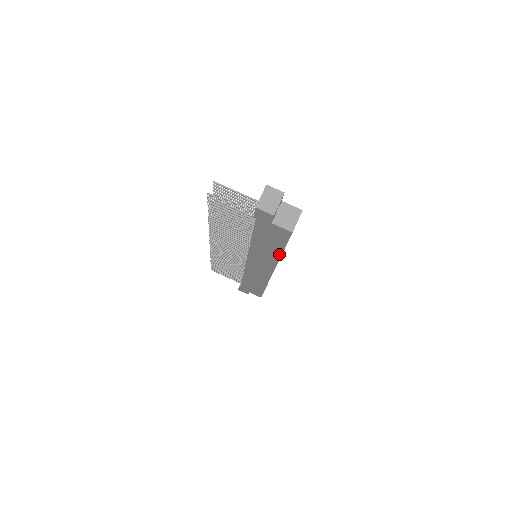
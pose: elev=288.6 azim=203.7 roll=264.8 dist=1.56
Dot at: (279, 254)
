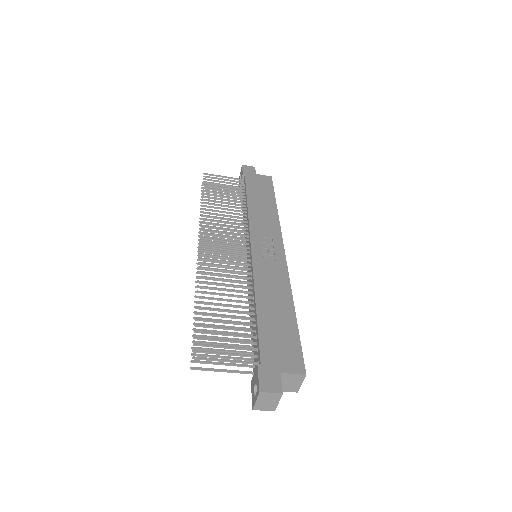
Dot at: occluded
